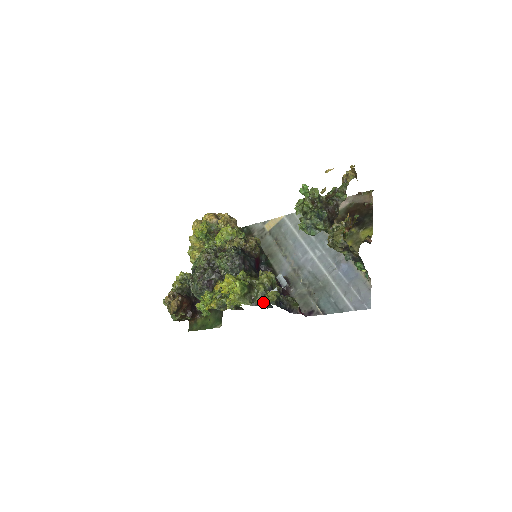
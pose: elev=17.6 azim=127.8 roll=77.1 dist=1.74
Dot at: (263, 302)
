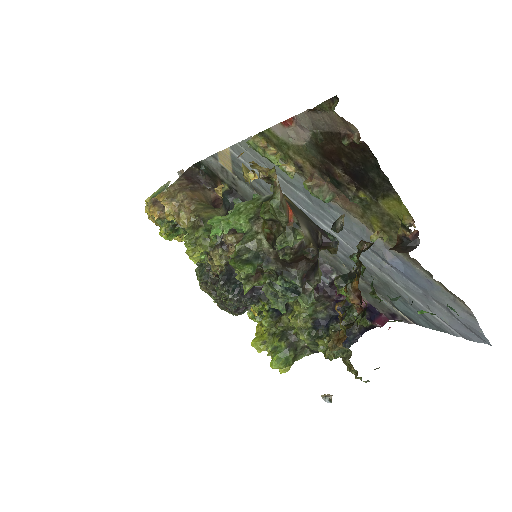
Dot at: occluded
